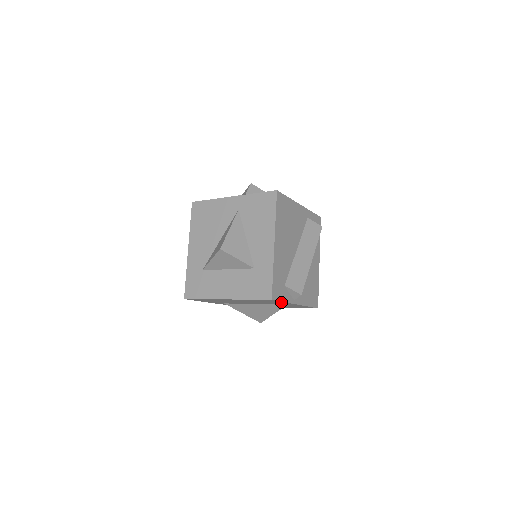
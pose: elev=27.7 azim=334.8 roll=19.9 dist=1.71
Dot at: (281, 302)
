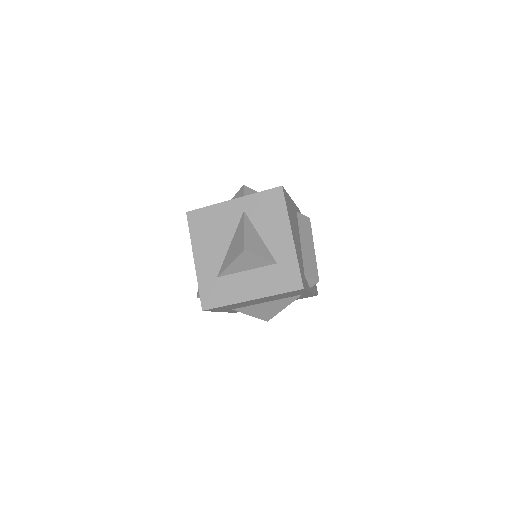
Dot at: (303, 292)
